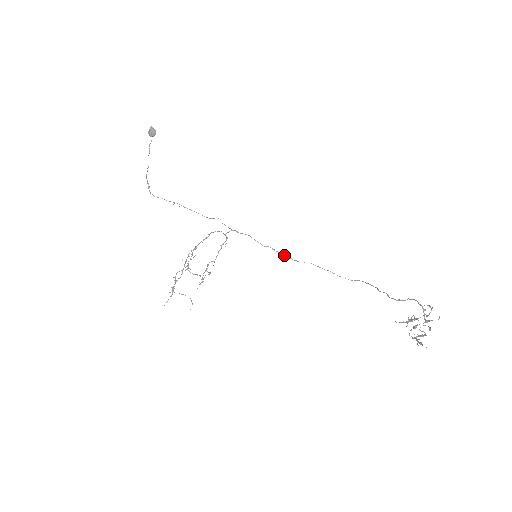
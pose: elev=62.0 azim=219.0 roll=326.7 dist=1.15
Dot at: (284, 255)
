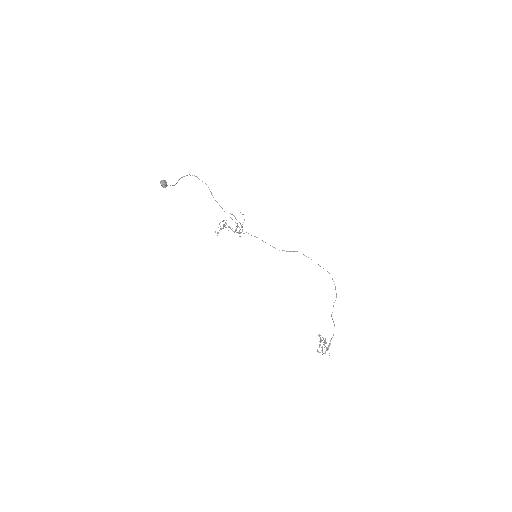
Dot at: (283, 250)
